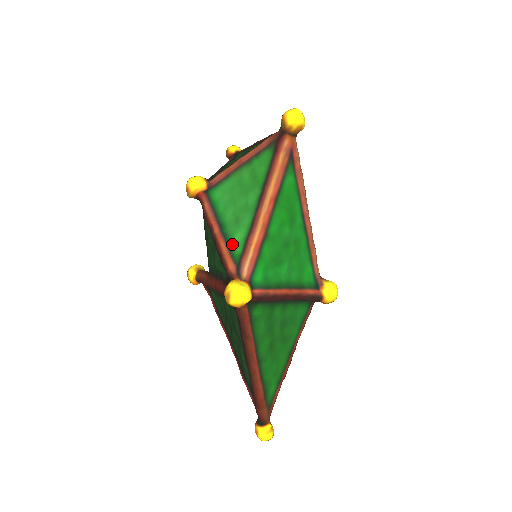
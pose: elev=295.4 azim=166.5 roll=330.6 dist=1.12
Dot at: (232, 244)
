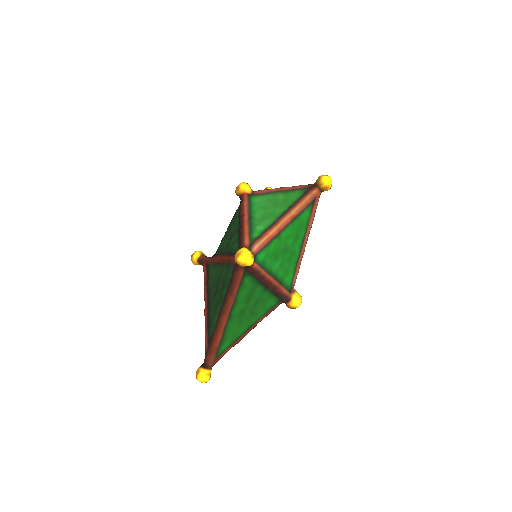
Dot at: (253, 230)
